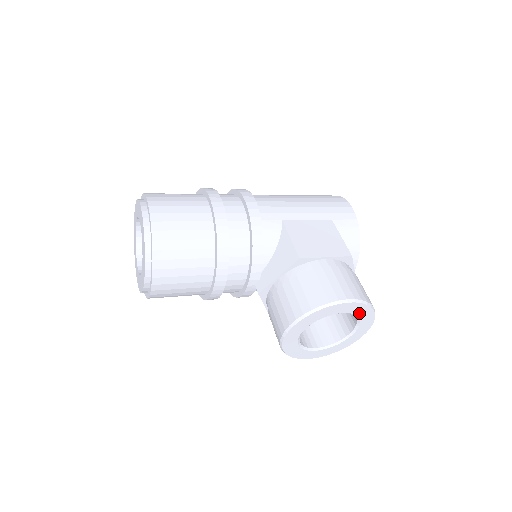
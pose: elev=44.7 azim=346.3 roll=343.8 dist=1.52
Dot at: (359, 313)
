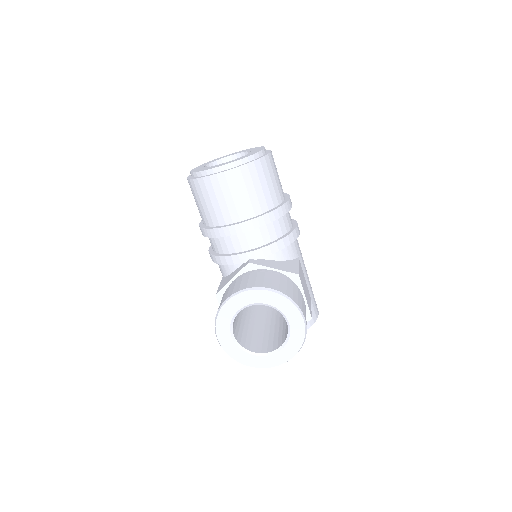
Dot at: (292, 341)
